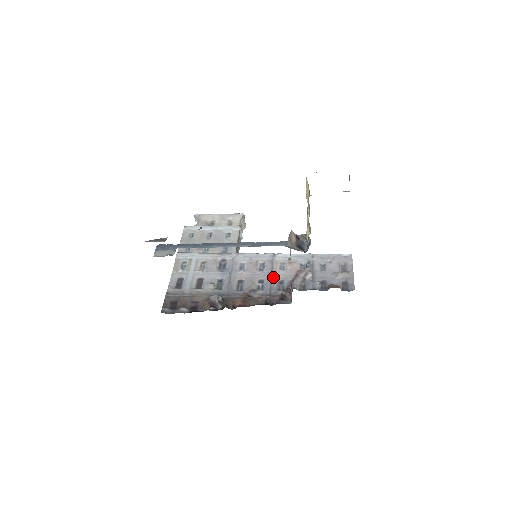
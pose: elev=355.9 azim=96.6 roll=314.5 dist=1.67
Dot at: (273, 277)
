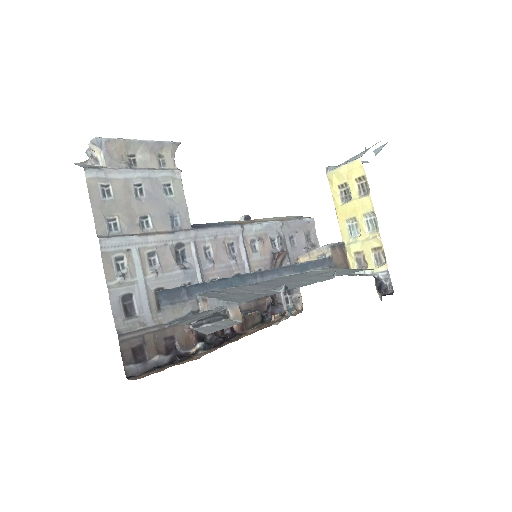
Dot at: (250, 267)
